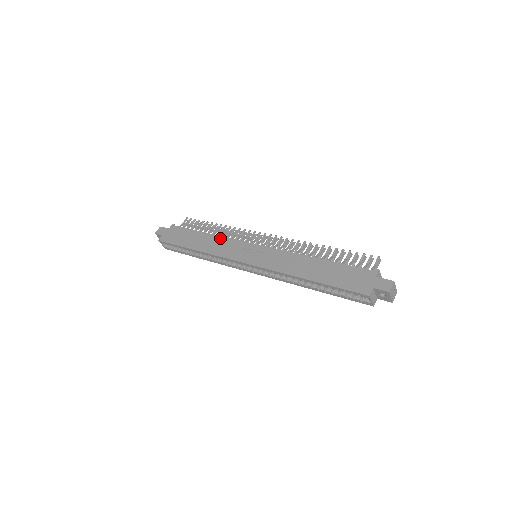
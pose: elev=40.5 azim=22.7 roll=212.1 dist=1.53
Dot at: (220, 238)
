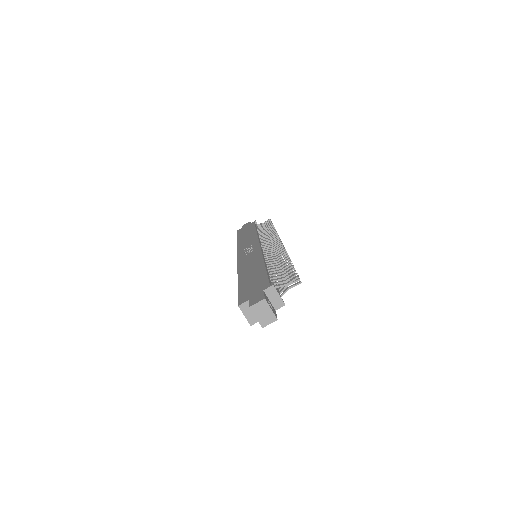
Dot at: (255, 235)
